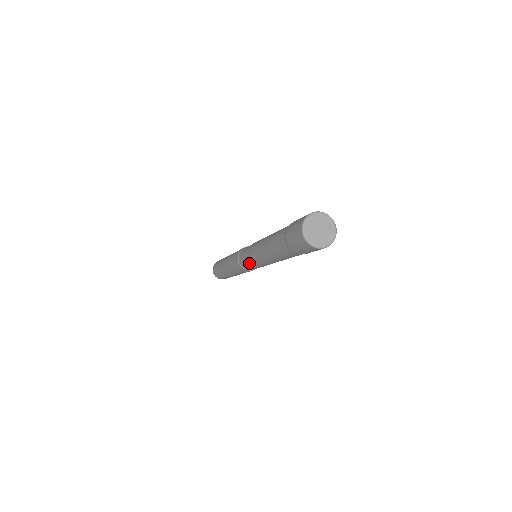
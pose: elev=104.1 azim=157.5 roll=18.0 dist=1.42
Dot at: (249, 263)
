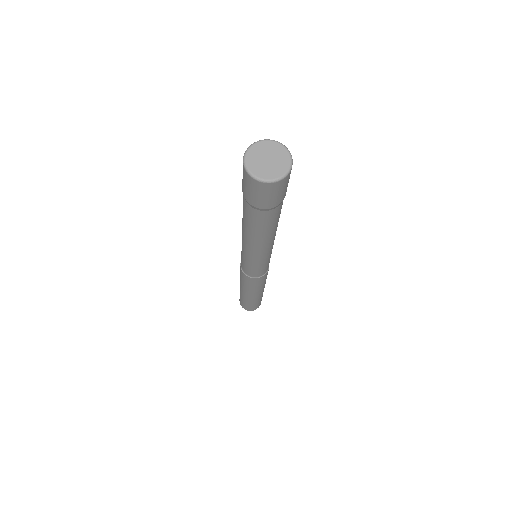
Dot at: (257, 267)
